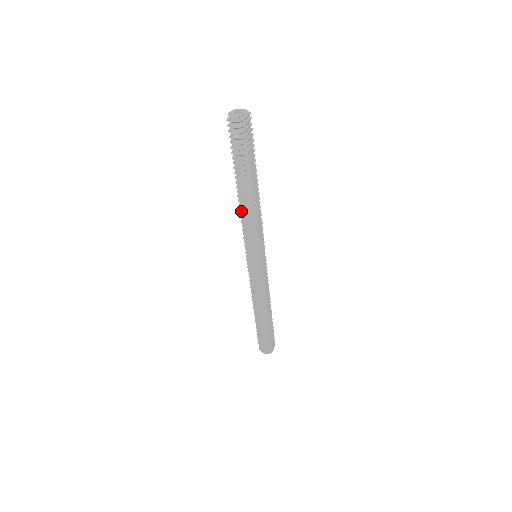
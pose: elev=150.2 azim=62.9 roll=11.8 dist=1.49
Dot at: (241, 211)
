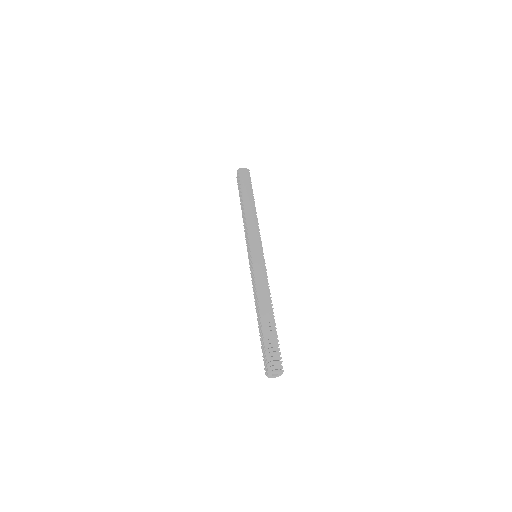
Dot at: (249, 213)
